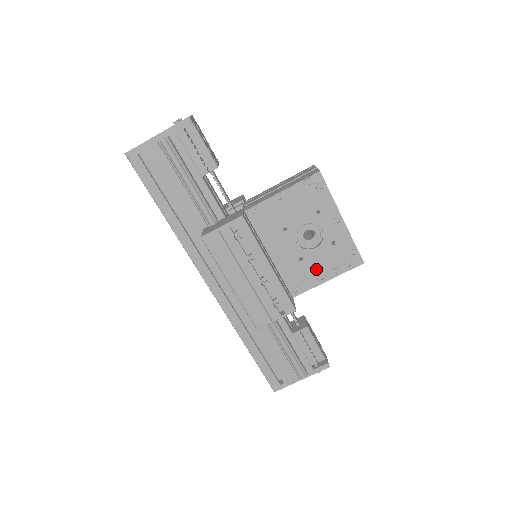
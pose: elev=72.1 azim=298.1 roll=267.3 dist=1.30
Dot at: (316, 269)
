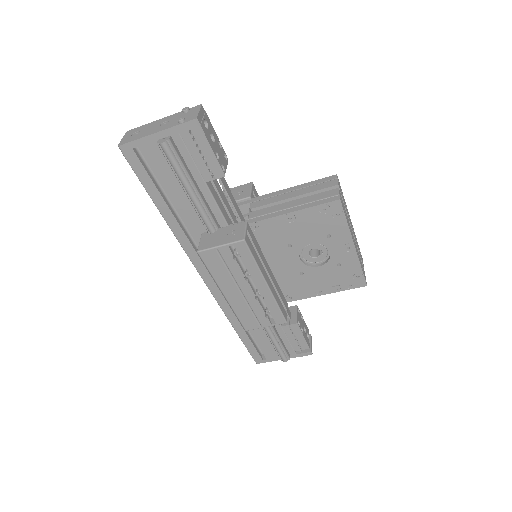
Dot at: (316, 283)
